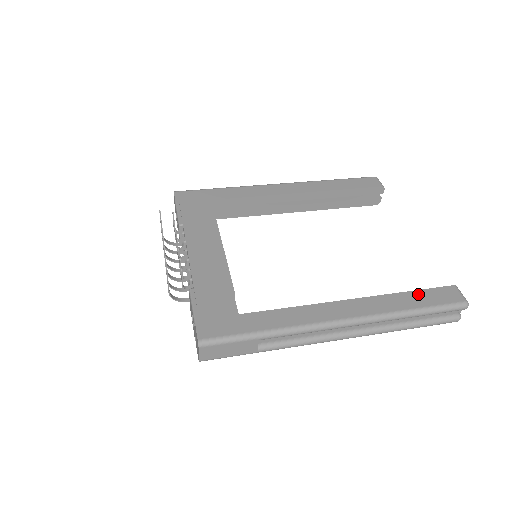
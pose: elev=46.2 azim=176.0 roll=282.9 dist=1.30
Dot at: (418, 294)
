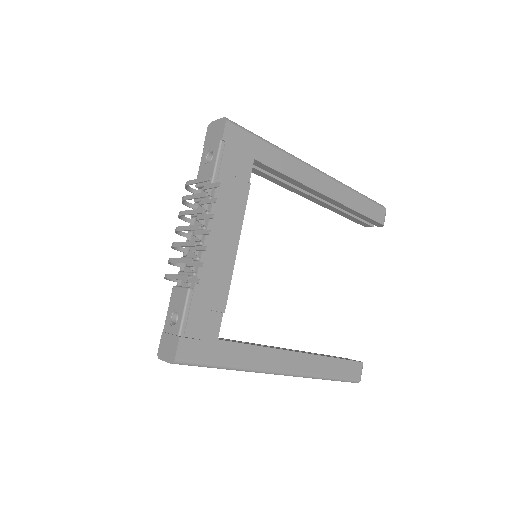
Dot at: (340, 363)
